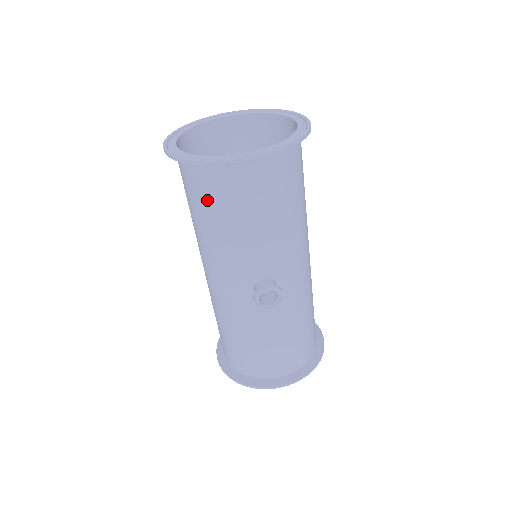
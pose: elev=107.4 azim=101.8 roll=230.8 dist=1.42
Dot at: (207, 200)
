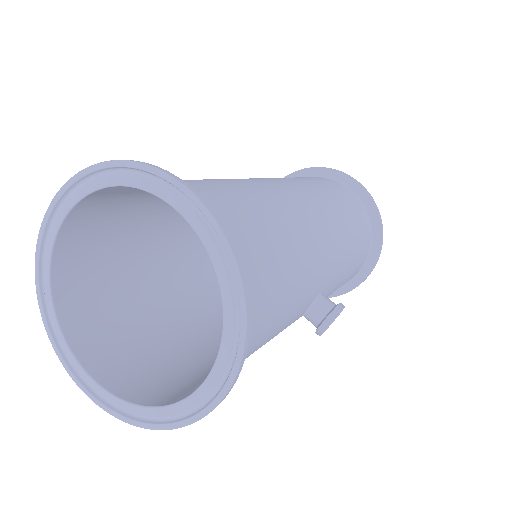
Dot at: occluded
